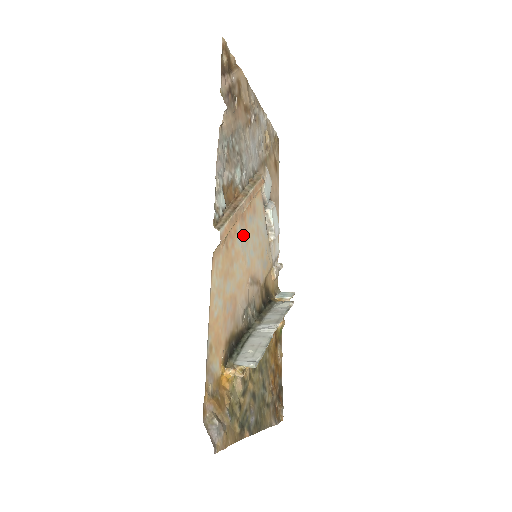
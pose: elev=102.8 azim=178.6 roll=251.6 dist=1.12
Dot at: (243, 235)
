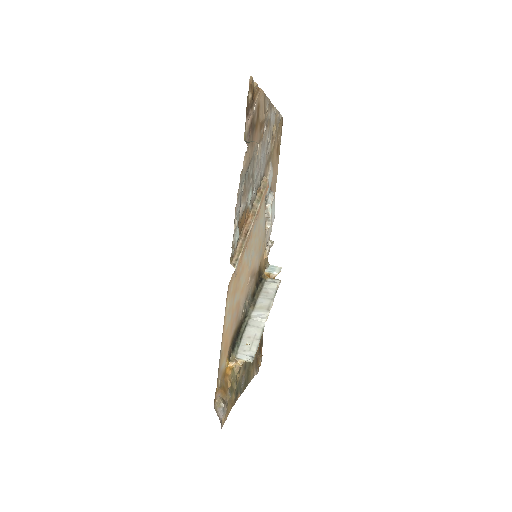
Dot at: (248, 246)
